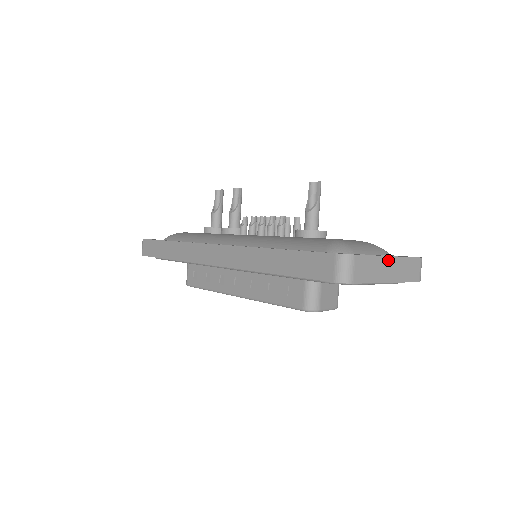
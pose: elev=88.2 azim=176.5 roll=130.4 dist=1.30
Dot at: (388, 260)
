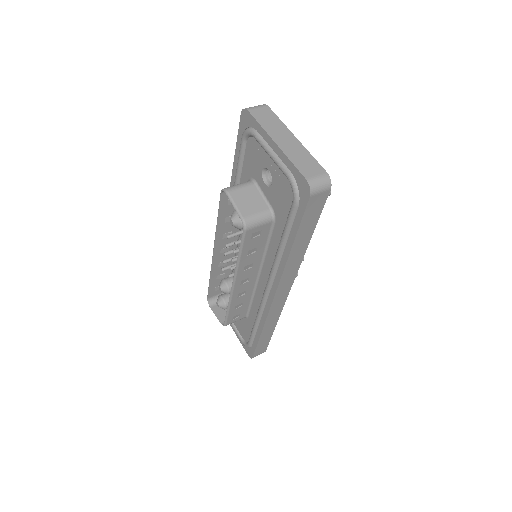
Dot at: (291, 136)
